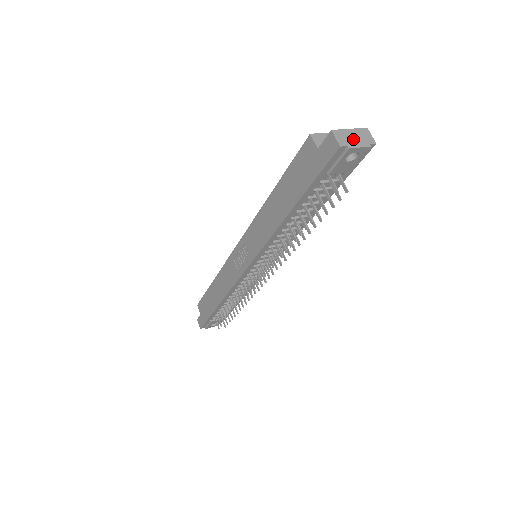
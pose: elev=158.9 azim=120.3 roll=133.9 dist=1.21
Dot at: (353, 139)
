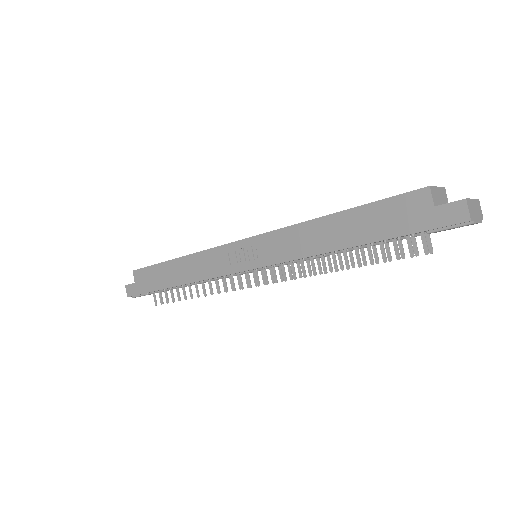
Dot at: (475, 212)
